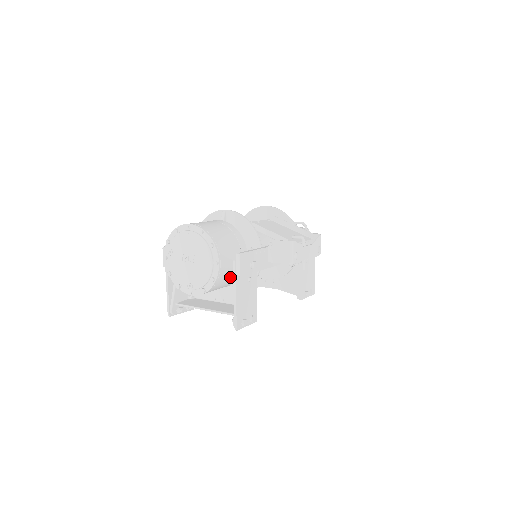
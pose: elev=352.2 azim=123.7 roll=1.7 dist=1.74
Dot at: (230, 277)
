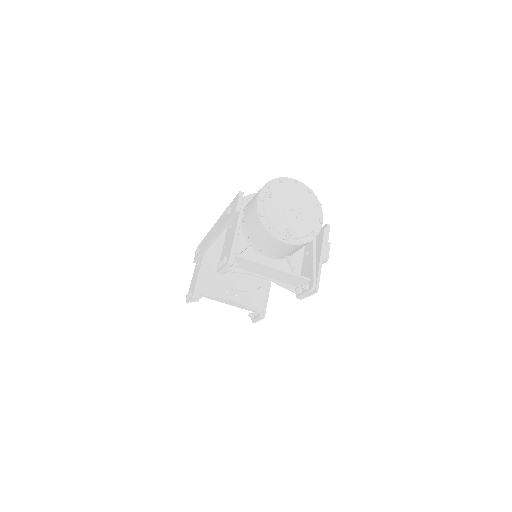
Dot at: occluded
